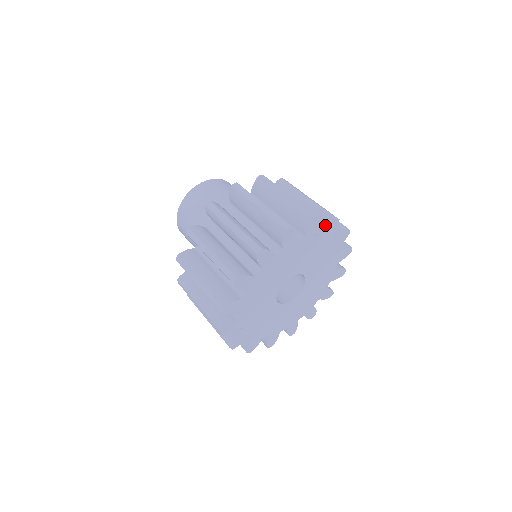
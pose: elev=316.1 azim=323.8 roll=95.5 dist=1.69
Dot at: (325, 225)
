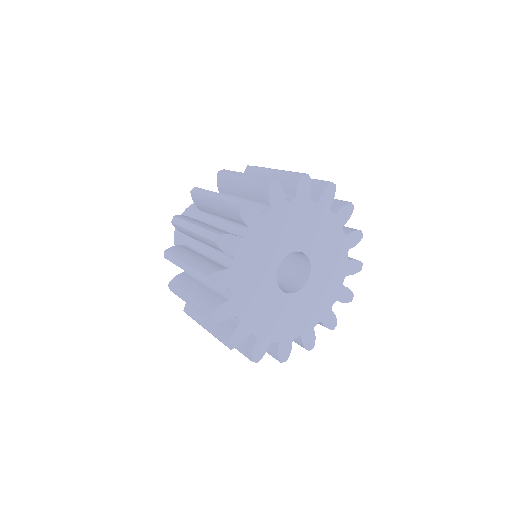
Dot at: (320, 191)
